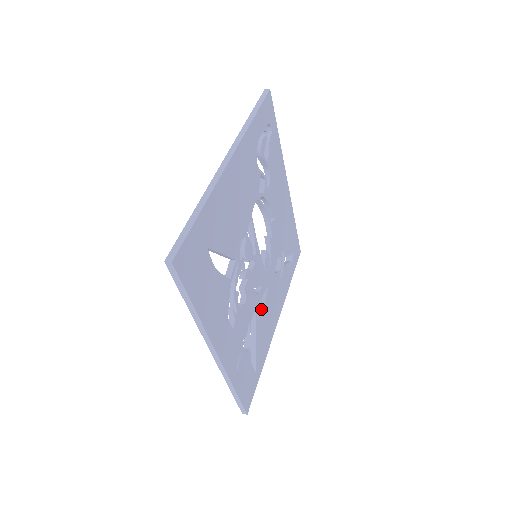
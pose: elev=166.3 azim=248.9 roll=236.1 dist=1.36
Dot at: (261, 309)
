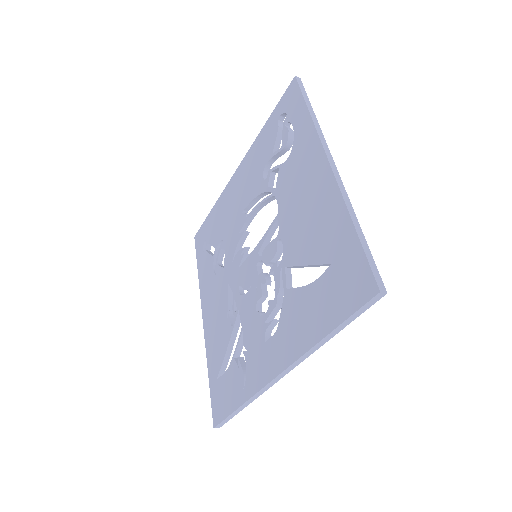
Dot at: occluded
